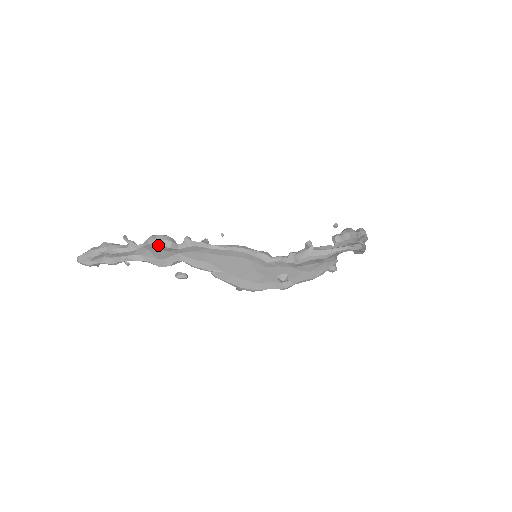
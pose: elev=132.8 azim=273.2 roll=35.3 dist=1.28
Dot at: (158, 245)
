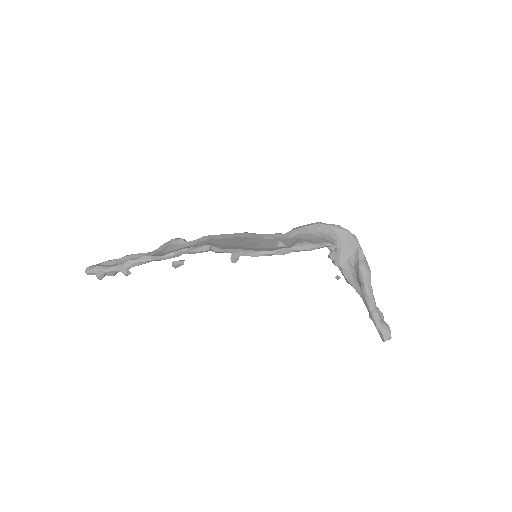
Dot at: (172, 239)
